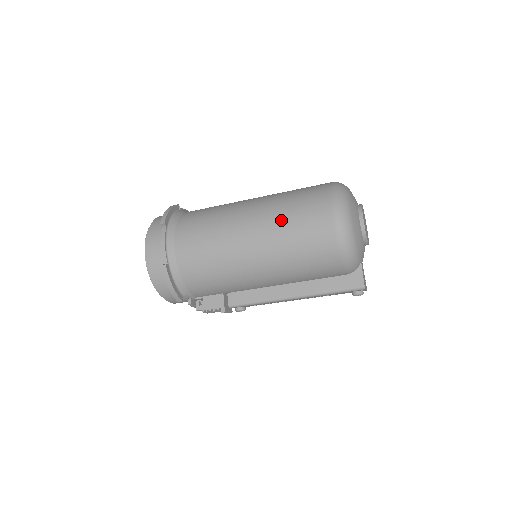
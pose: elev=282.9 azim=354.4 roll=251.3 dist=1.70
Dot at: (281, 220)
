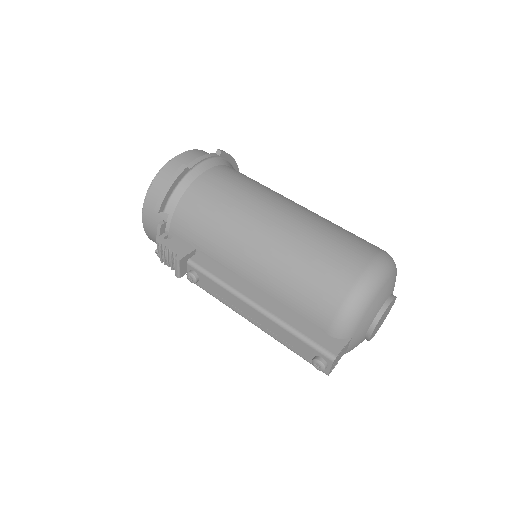
Dot at: (322, 226)
